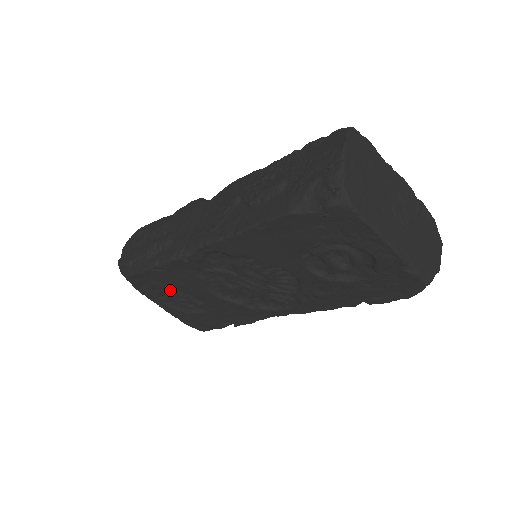
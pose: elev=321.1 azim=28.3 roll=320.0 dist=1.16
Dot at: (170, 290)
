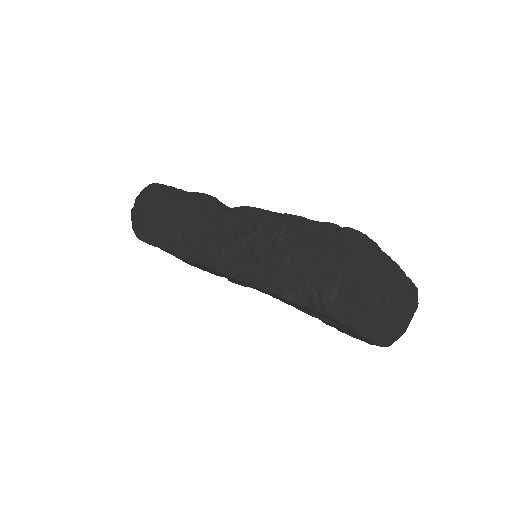
Dot at: occluded
